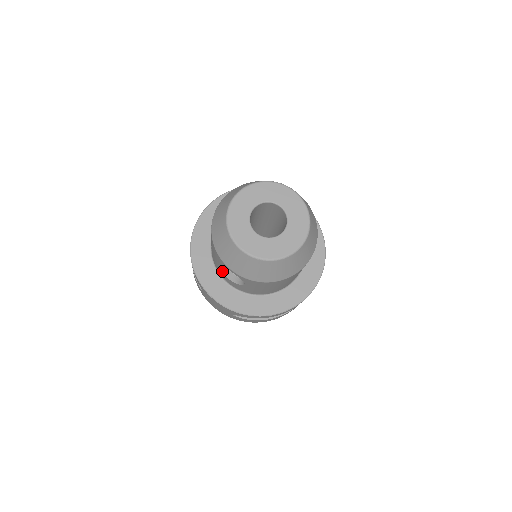
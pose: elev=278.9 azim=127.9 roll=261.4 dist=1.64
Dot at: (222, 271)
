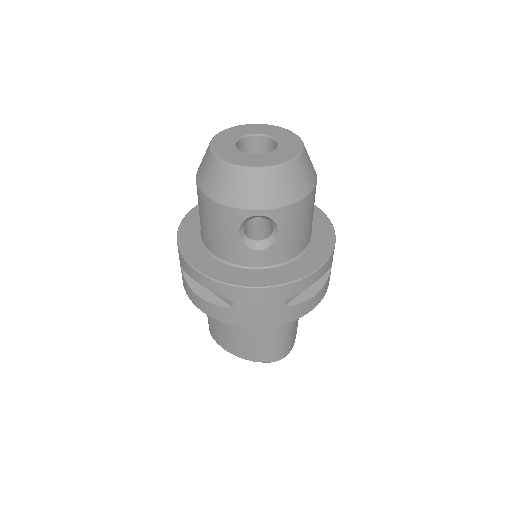
Dot at: (244, 245)
